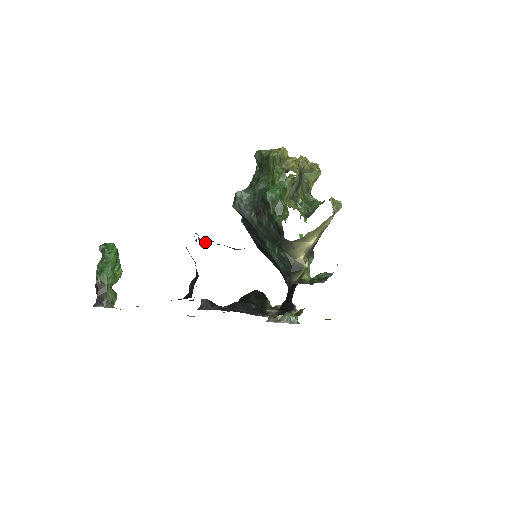
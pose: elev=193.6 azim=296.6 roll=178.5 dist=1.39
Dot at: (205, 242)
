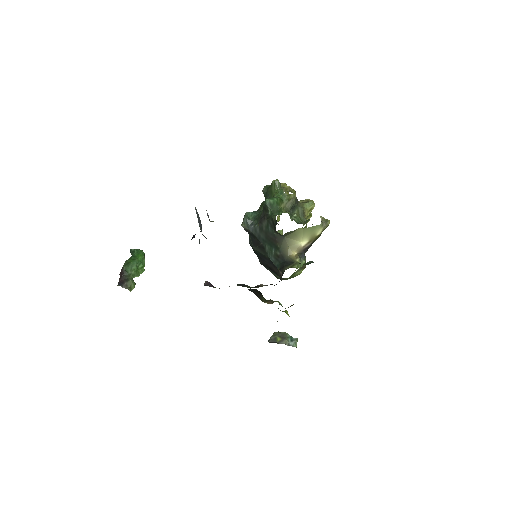
Dot at: (212, 221)
